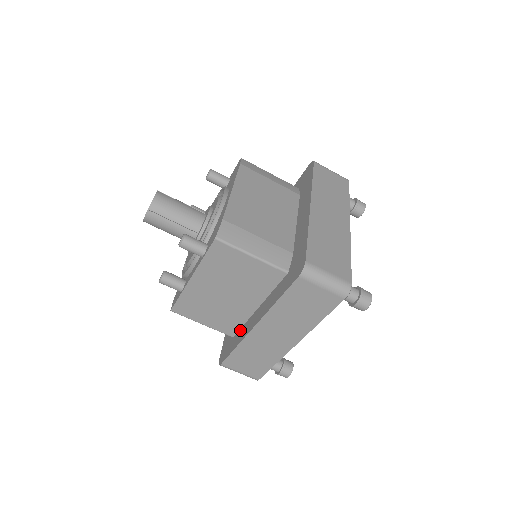
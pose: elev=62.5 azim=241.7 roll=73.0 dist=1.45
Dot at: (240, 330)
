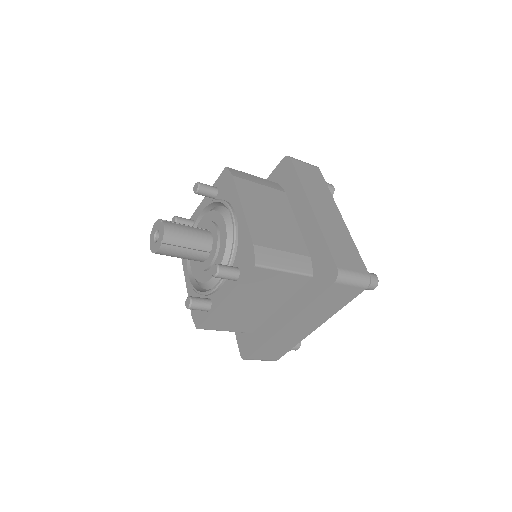
Dot at: (261, 327)
